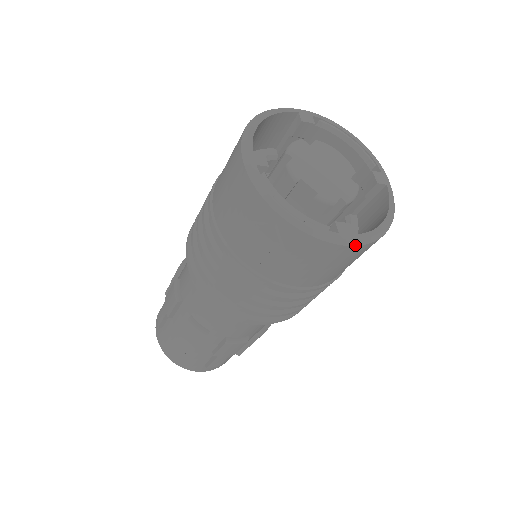
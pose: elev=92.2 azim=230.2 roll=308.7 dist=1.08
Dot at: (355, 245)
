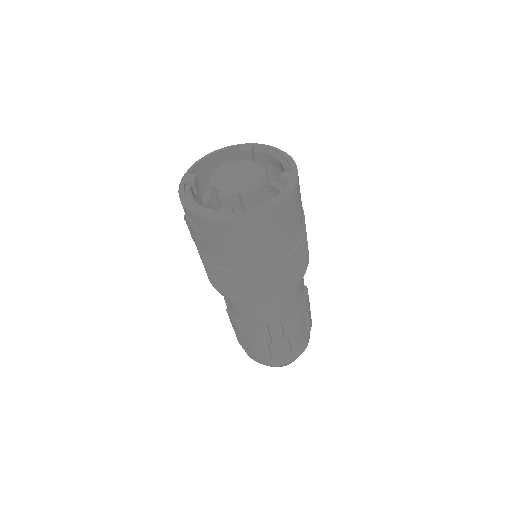
Dot at: (230, 220)
